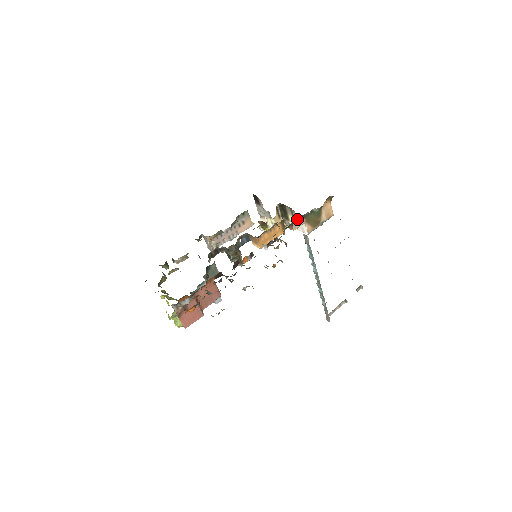
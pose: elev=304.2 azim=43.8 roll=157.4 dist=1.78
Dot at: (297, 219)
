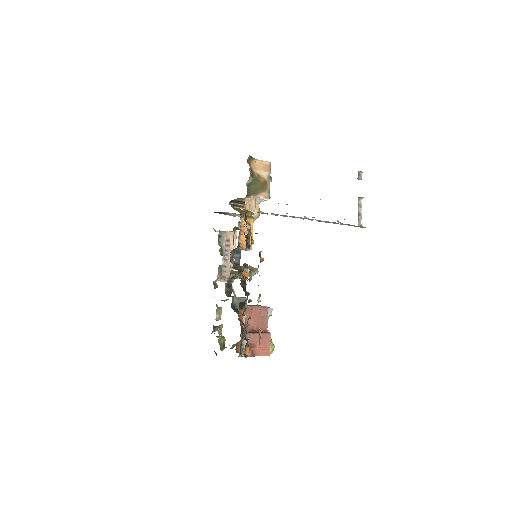
Dot at: (246, 203)
